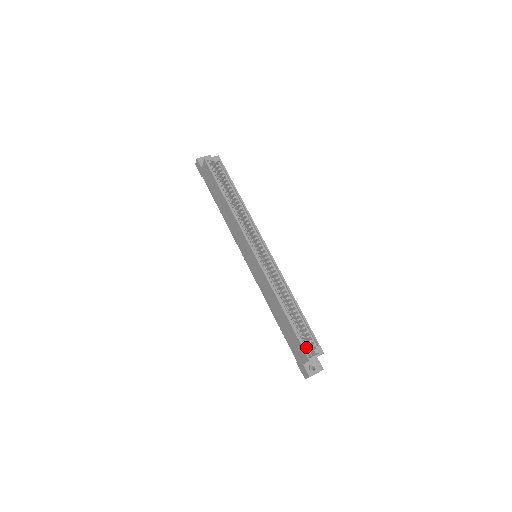
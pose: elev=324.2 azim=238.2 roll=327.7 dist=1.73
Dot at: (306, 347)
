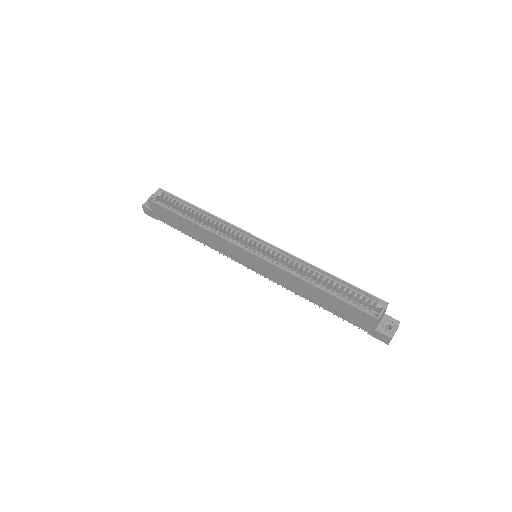
Dot at: (366, 309)
